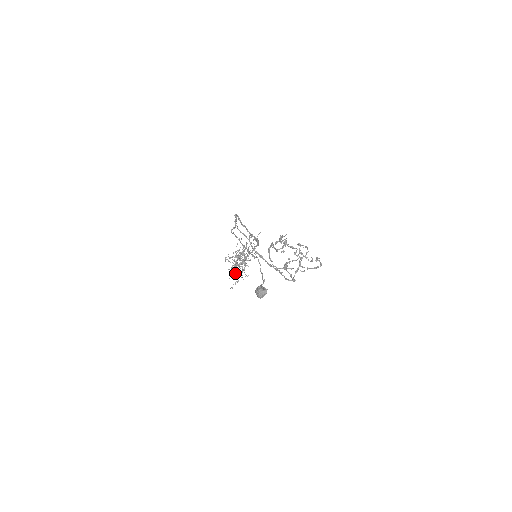
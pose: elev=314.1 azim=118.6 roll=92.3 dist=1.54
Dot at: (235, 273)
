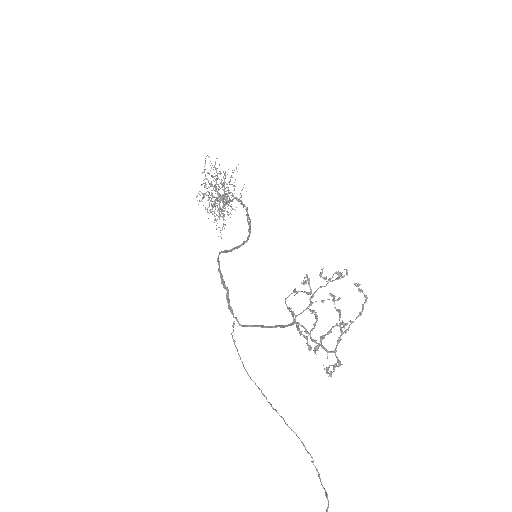
Dot at: (218, 217)
